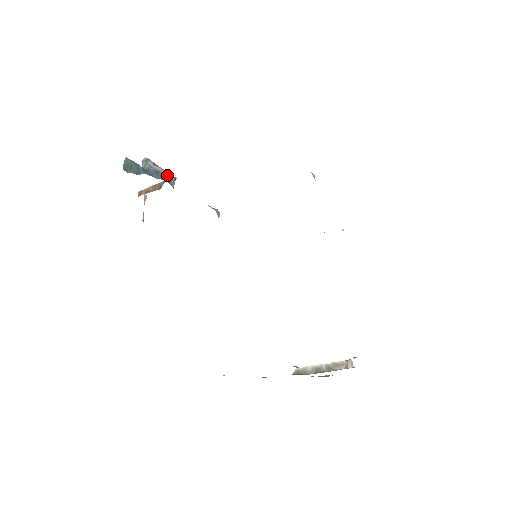
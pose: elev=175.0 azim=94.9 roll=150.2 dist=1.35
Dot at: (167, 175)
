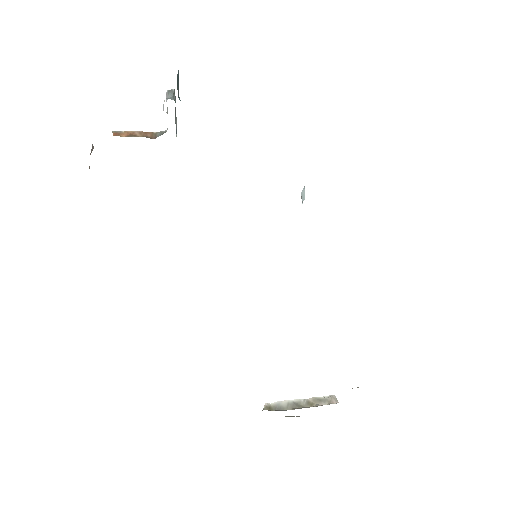
Dot at: (176, 125)
